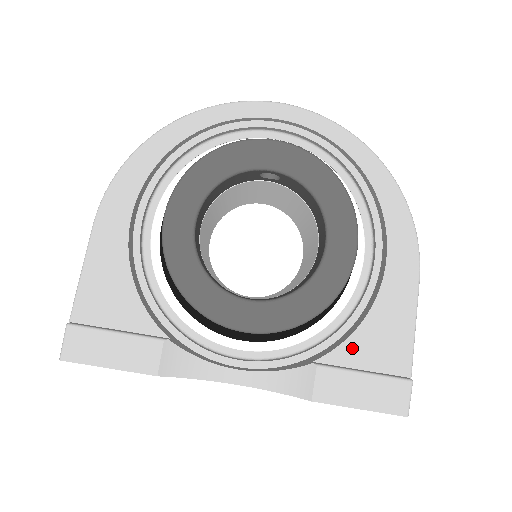
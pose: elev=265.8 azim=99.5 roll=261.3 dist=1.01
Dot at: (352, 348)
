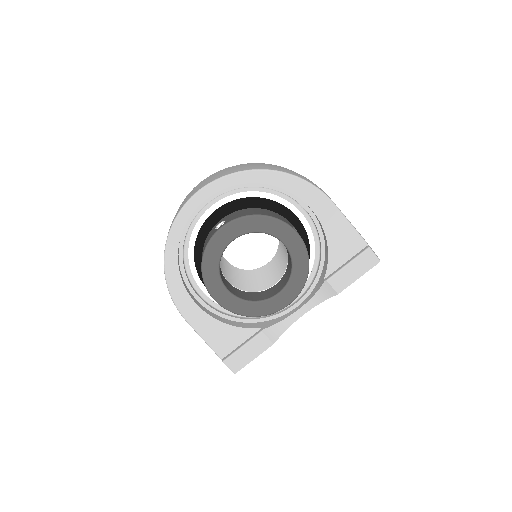
Dot at: (334, 259)
